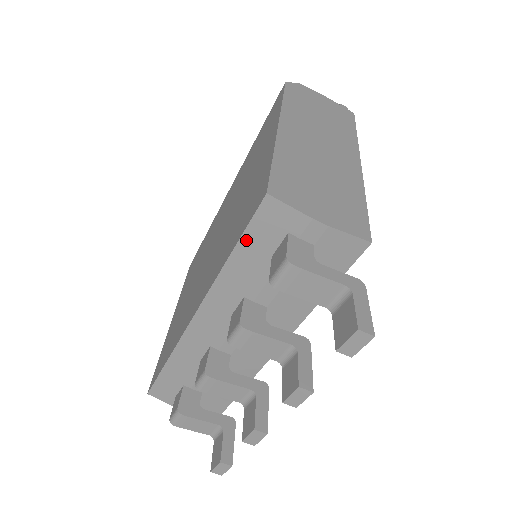
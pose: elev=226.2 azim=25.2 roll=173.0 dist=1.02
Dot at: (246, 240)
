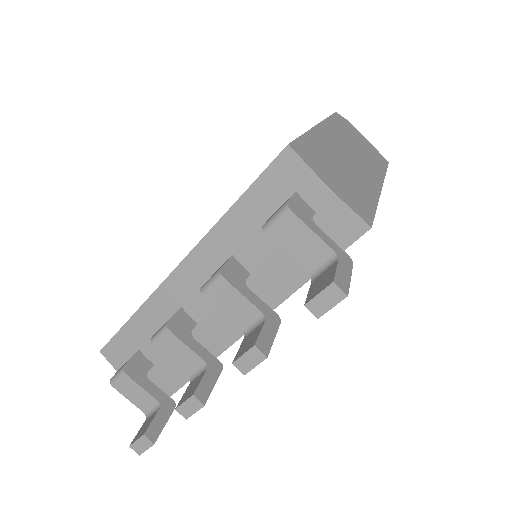
Dot at: (254, 190)
